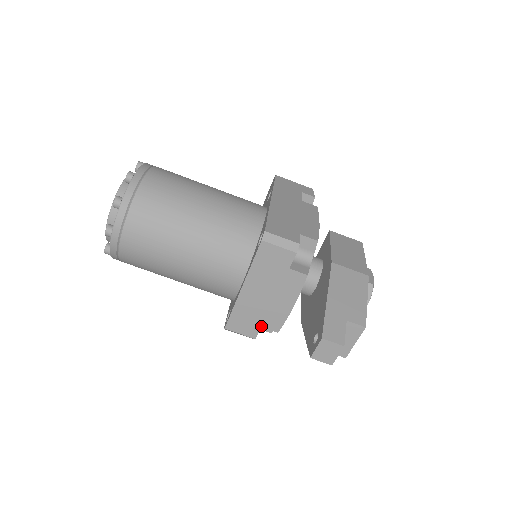
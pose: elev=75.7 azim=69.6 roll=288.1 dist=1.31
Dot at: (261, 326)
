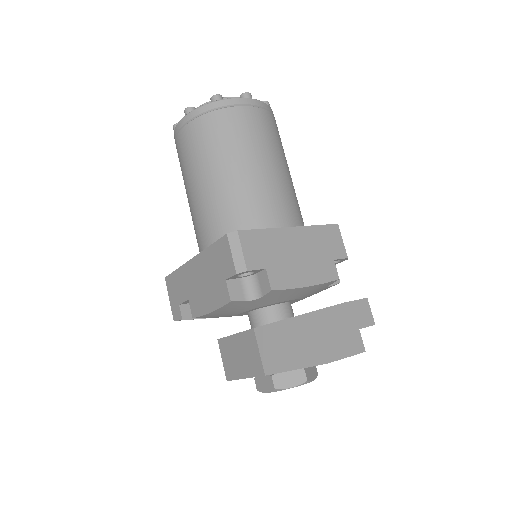
Dot at: (266, 268)
